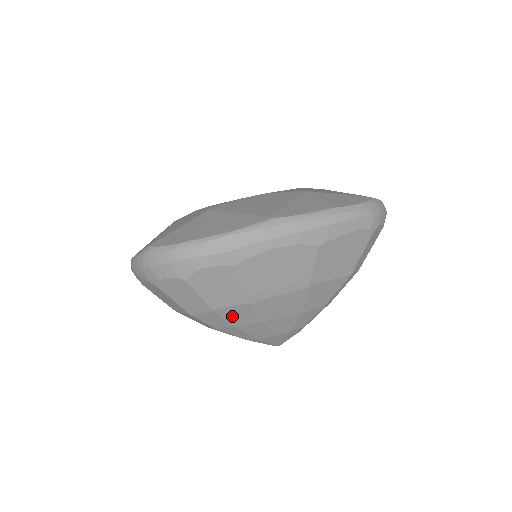
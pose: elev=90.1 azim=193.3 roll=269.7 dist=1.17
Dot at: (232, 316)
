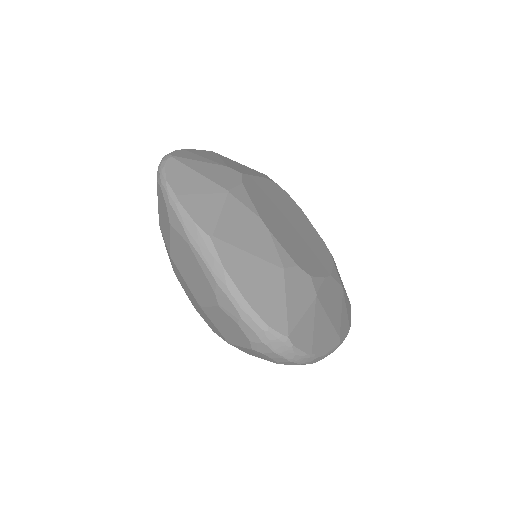
Dot at: occluded
